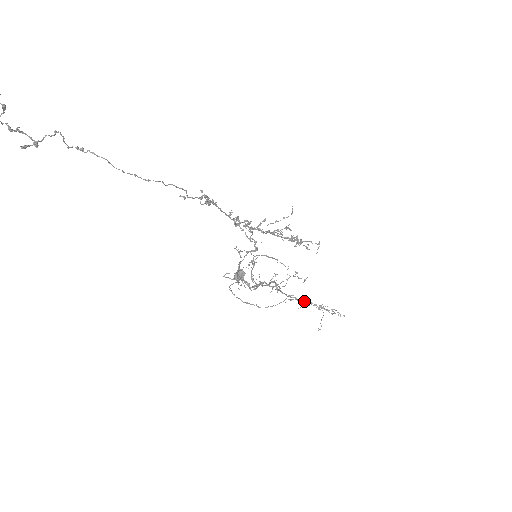
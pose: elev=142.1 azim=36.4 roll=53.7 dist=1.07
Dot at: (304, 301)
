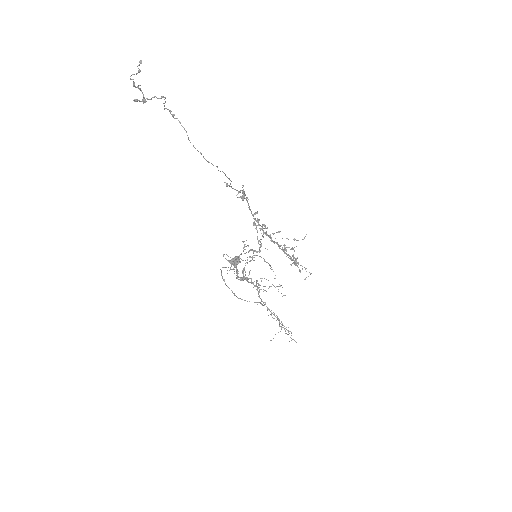
Dot at: (271, 313)
